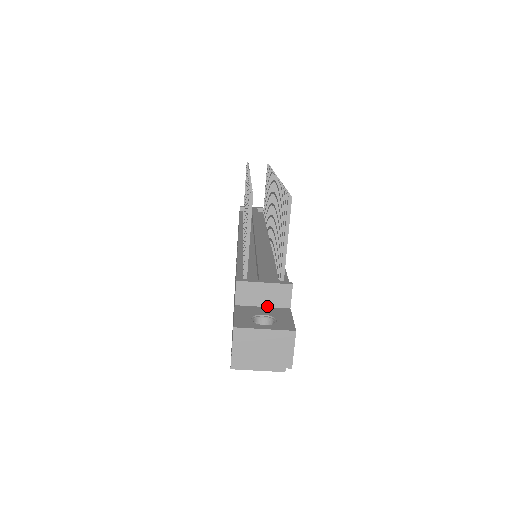
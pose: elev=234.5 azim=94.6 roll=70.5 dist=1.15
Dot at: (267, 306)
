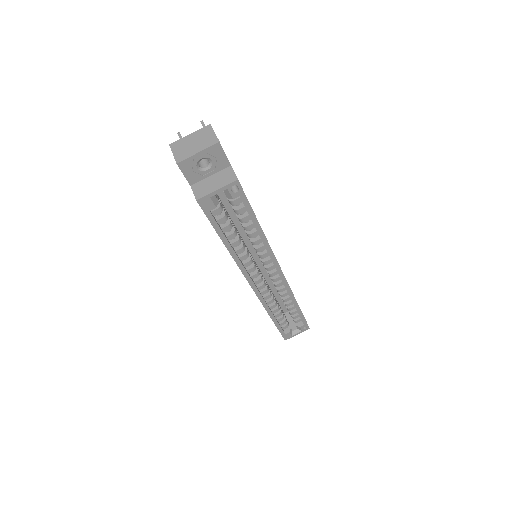
Dot at: occluded
